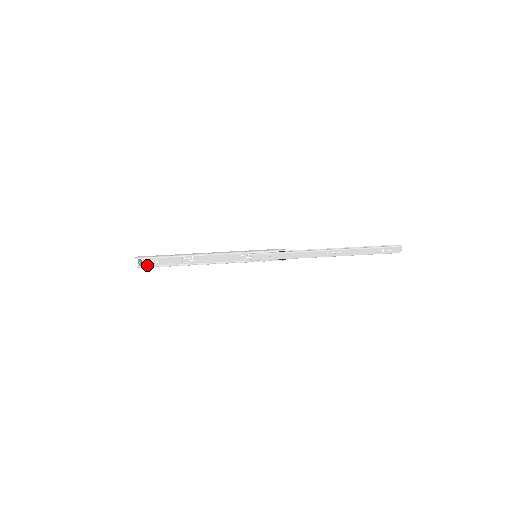
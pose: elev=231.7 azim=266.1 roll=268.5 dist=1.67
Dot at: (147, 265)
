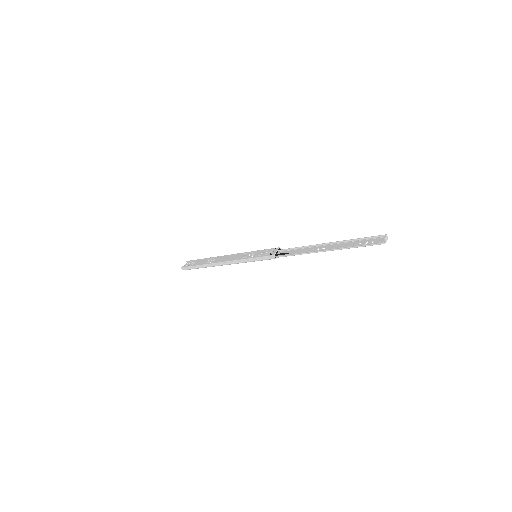
Dot at: (191, 261)
